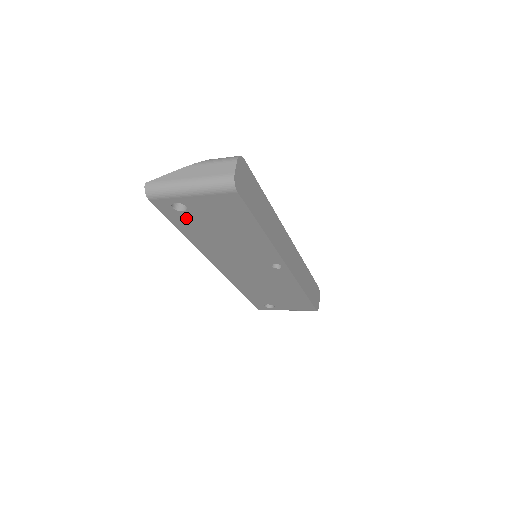
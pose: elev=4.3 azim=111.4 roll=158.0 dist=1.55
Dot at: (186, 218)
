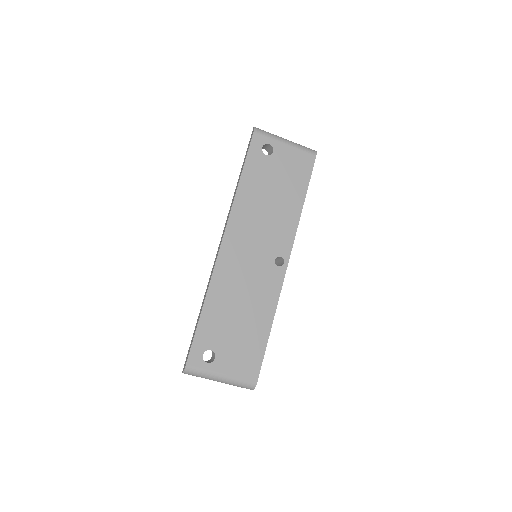
Dot at: (261, 163)
